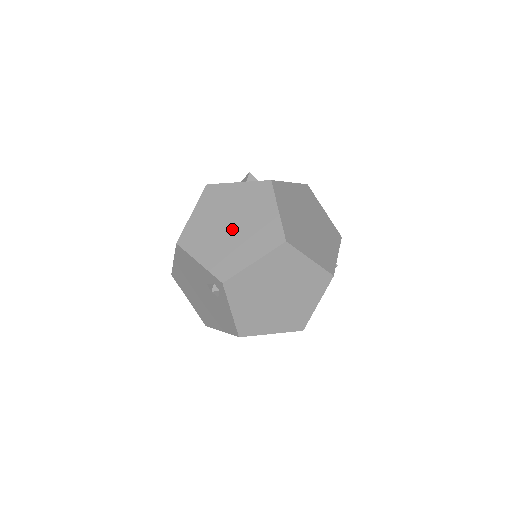
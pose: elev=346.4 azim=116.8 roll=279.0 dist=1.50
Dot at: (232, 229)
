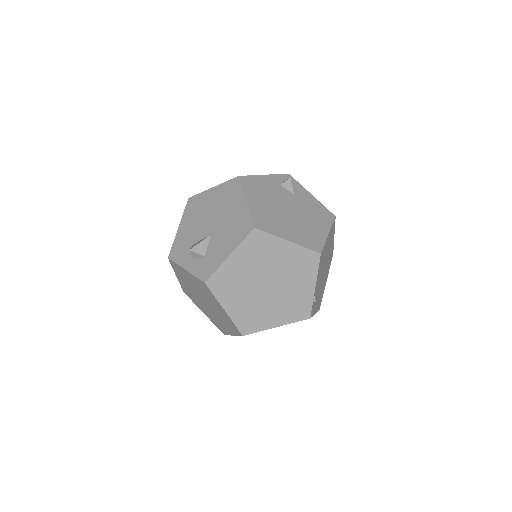
Dot at: (206, 305)
